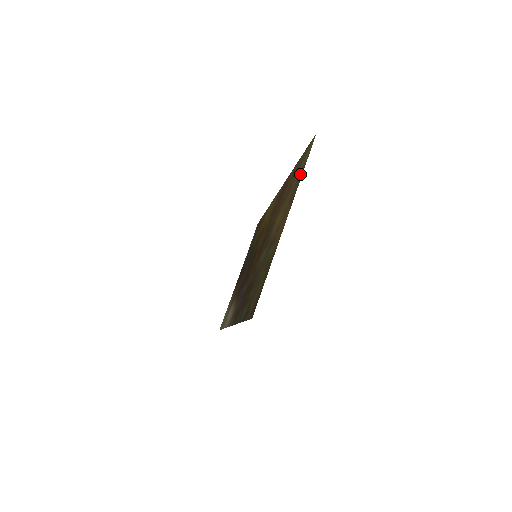
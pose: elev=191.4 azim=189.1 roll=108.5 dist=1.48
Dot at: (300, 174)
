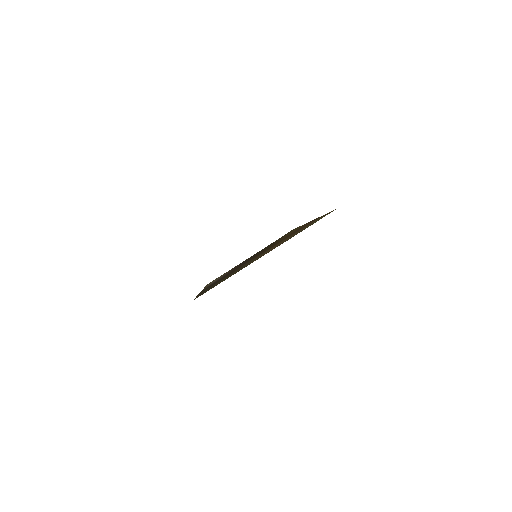
Dot at: (305, 228)
